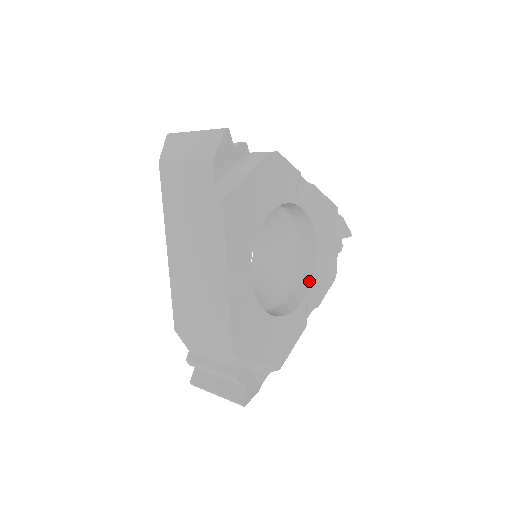
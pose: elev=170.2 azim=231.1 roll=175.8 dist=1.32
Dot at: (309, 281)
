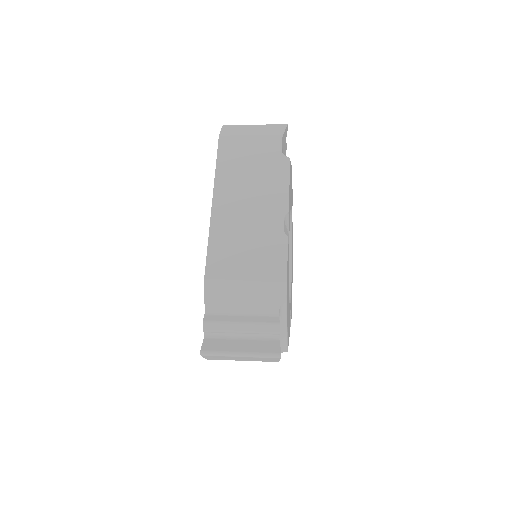
Dot at: occluded
